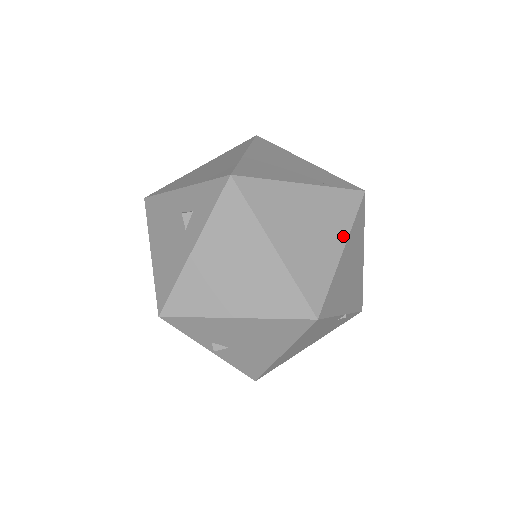
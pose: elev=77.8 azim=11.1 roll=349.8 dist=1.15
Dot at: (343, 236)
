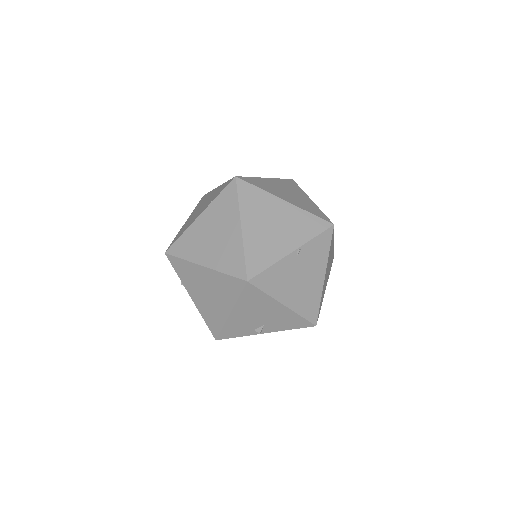
Dot at: (236, 218)
